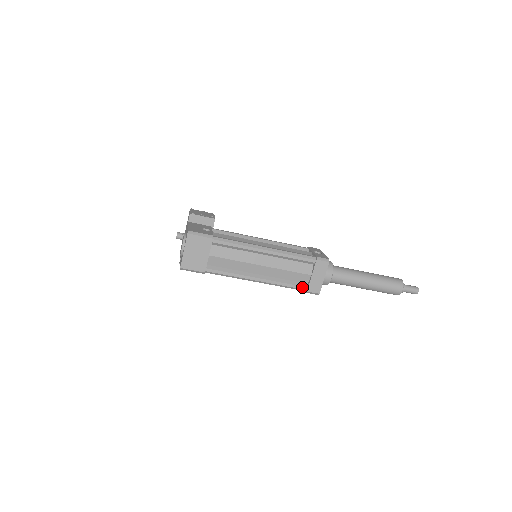
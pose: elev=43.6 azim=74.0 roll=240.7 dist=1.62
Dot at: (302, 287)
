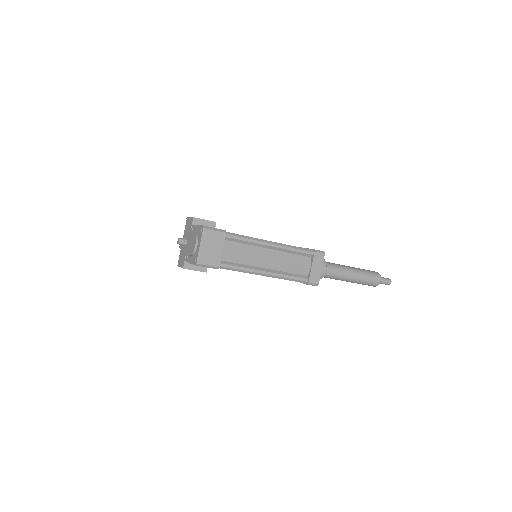
Dot at: (304, 279)
